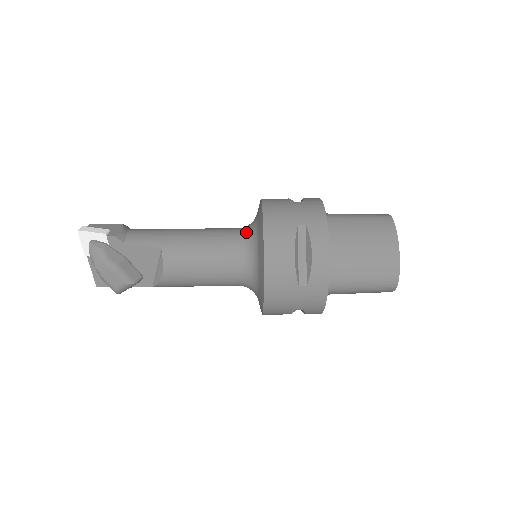
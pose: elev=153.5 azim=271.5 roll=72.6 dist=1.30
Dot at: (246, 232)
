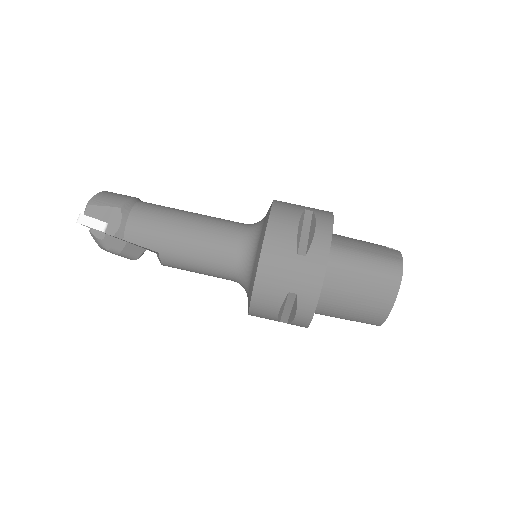
Dot at: (244, 256)
